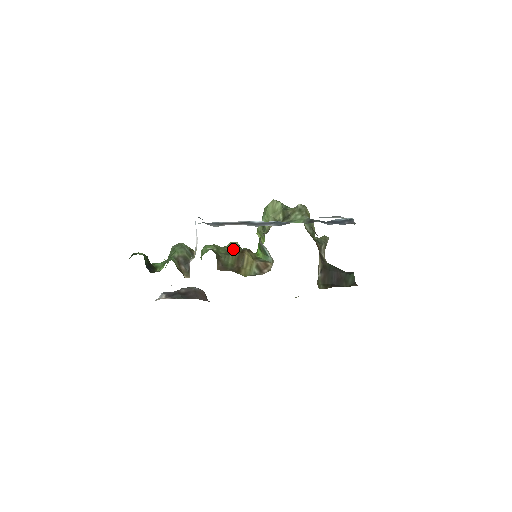
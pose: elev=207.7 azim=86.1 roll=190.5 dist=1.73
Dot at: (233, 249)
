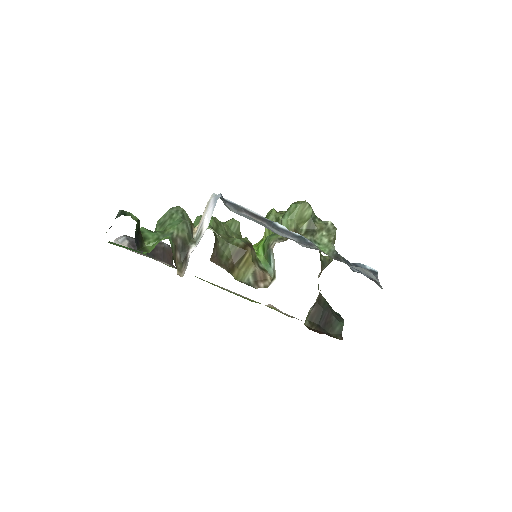
Dot at: (232, 230)
